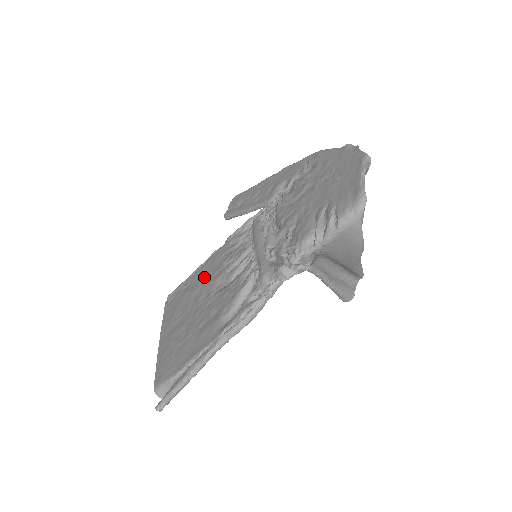
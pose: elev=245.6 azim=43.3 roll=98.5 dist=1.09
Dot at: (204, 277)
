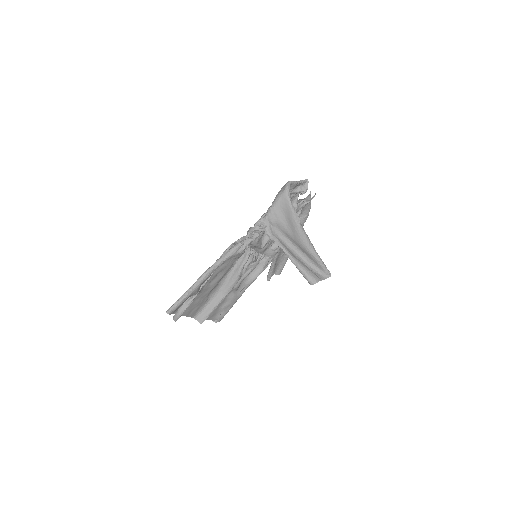
Dot at: (233, 288)
